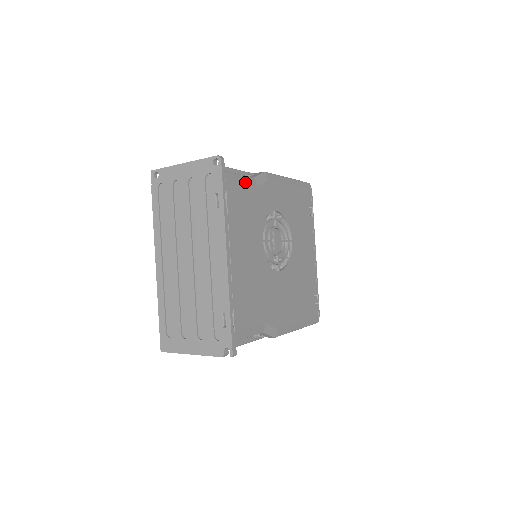
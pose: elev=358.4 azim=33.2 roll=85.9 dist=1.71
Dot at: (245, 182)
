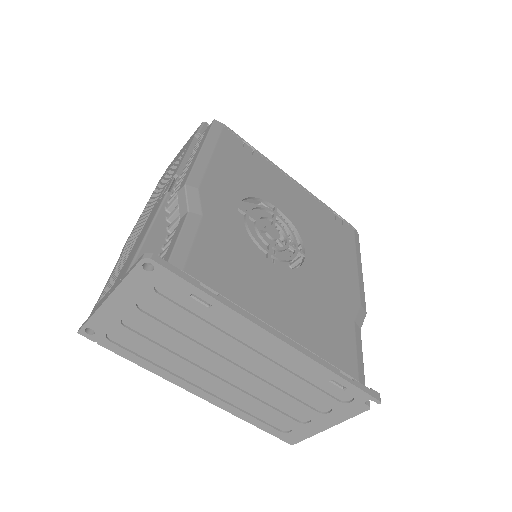
Dot at: (192, 234)
